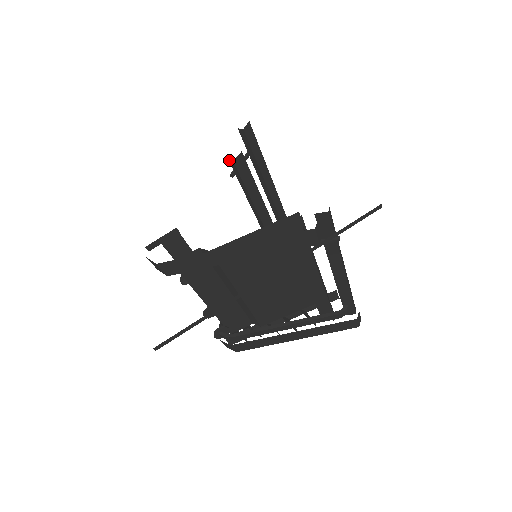
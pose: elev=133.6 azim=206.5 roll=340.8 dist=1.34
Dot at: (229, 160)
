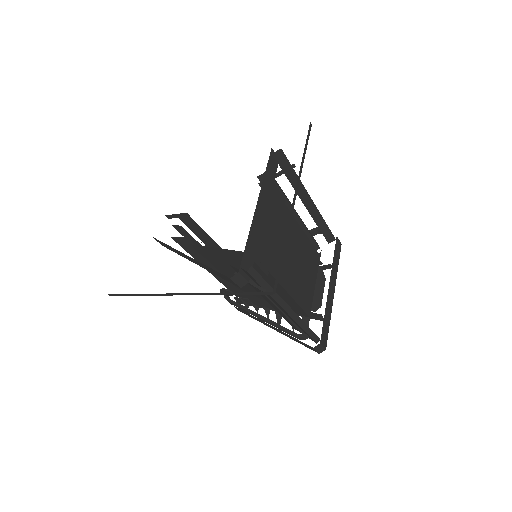
Dot at: occluded
